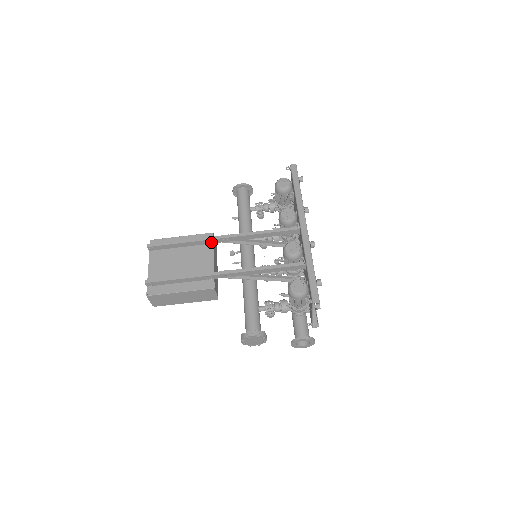
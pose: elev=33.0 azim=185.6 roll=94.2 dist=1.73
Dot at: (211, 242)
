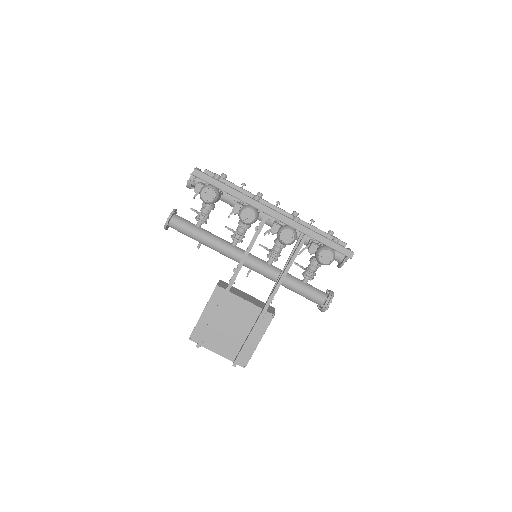
Dot at: (227, 293)
